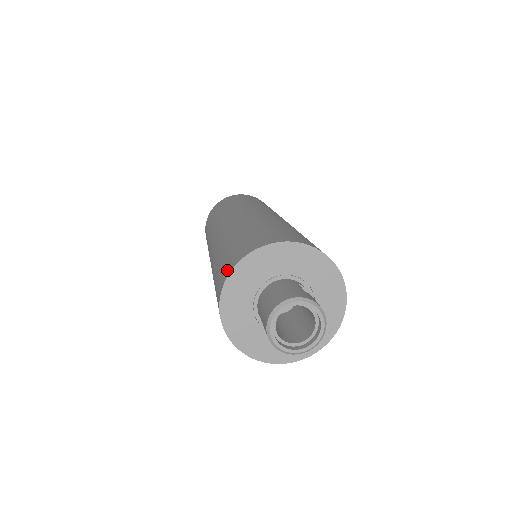
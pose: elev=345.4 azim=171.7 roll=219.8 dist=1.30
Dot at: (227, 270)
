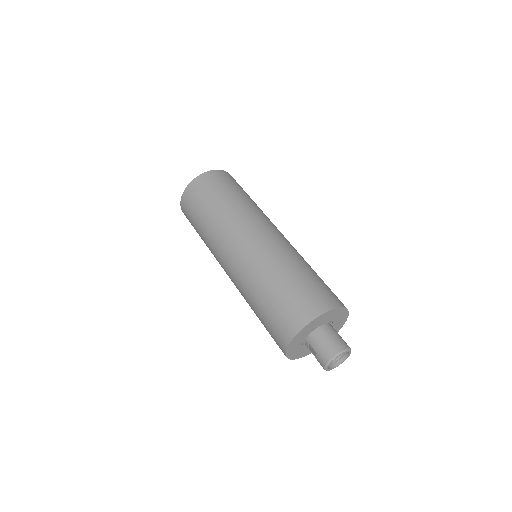
Dot at: (303, 317)
